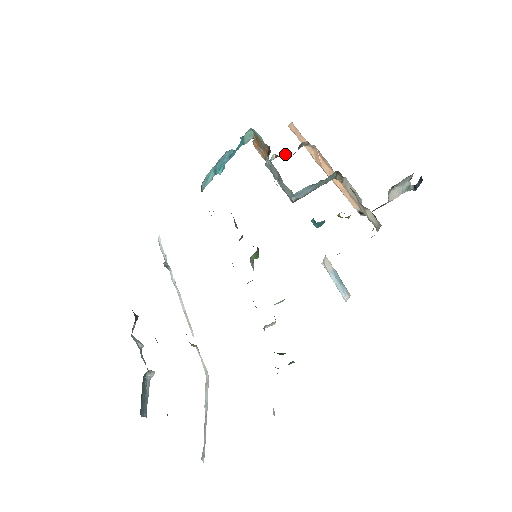
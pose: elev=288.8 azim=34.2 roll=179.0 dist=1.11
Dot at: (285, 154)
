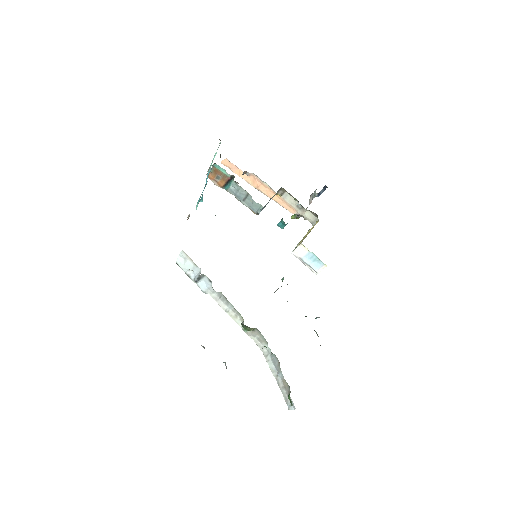
Dot at: (235, 181)
